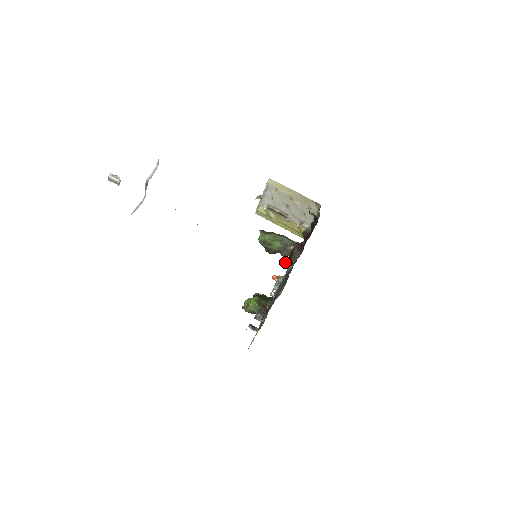
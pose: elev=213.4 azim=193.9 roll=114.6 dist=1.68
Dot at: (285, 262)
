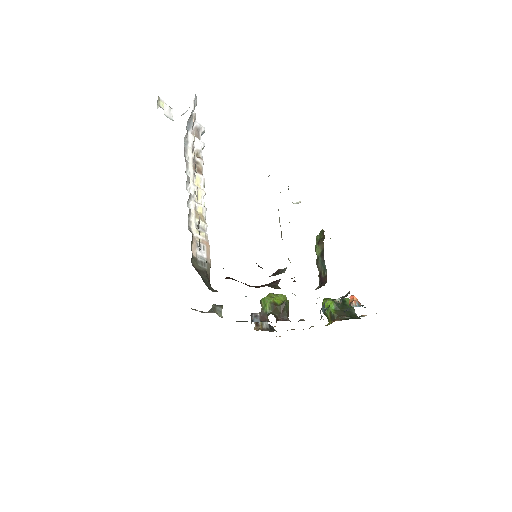
Dot at: occluded
